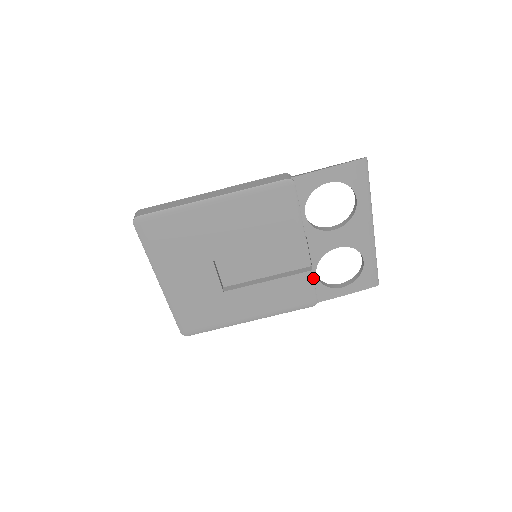
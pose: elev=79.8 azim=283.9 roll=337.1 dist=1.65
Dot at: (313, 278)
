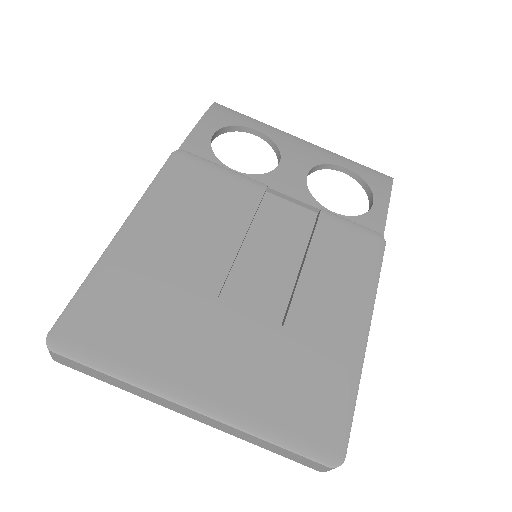
Dot at: (335, 215)
